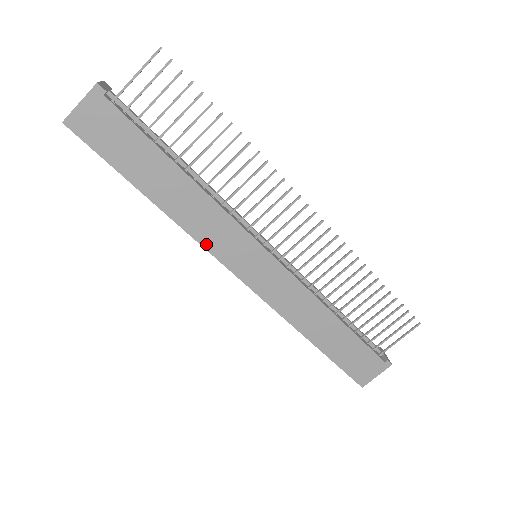
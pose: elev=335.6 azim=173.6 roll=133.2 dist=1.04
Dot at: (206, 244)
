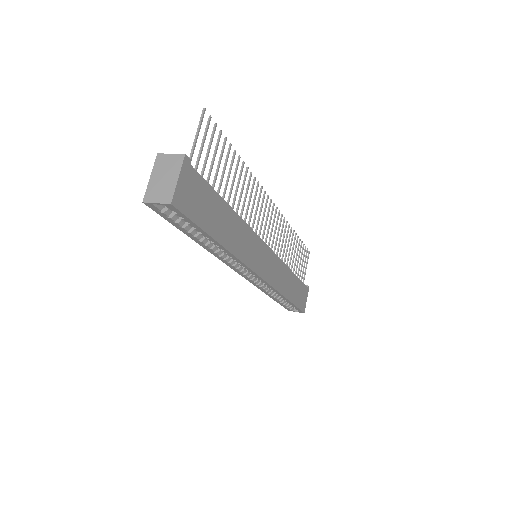
Dot at: (247, 262)
